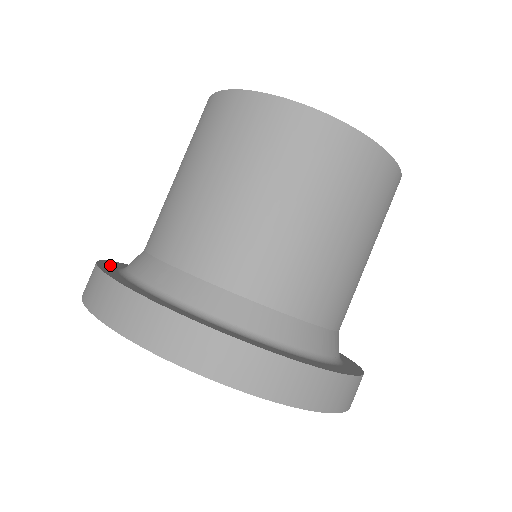
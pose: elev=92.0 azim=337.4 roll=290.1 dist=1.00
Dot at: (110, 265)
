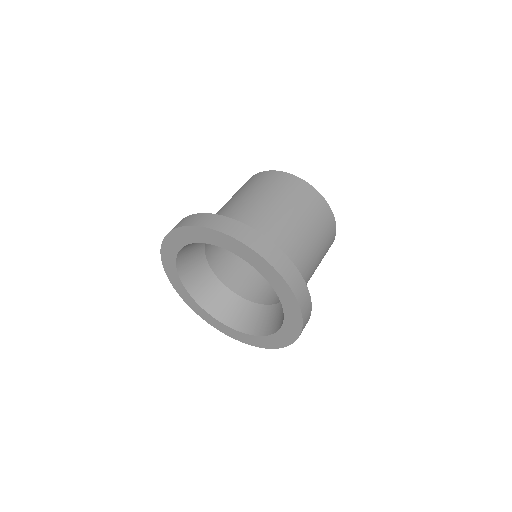
Dot at: occluded
